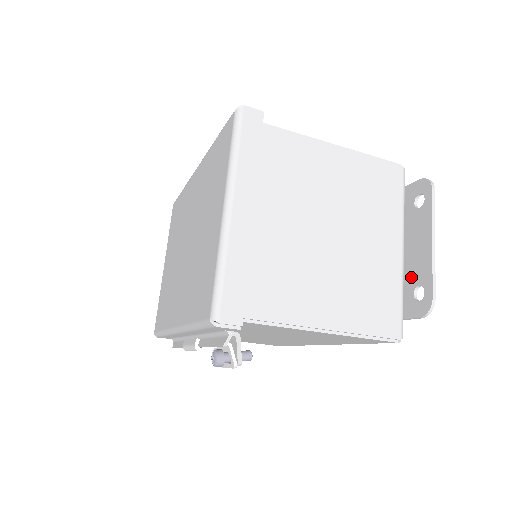
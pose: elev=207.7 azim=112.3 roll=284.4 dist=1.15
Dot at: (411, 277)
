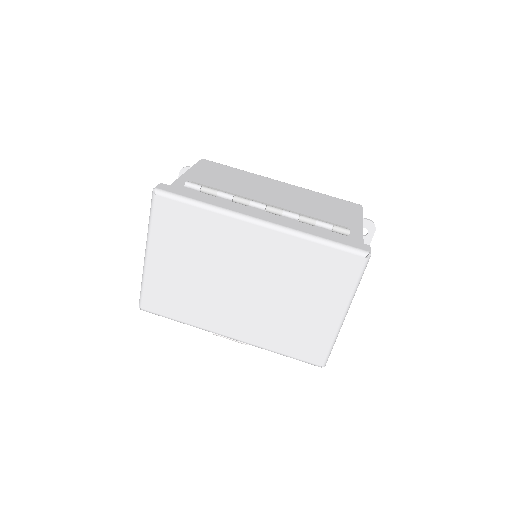
Dot at: occluded
